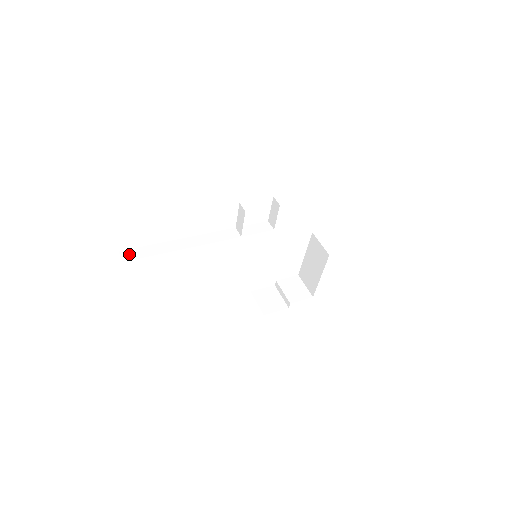
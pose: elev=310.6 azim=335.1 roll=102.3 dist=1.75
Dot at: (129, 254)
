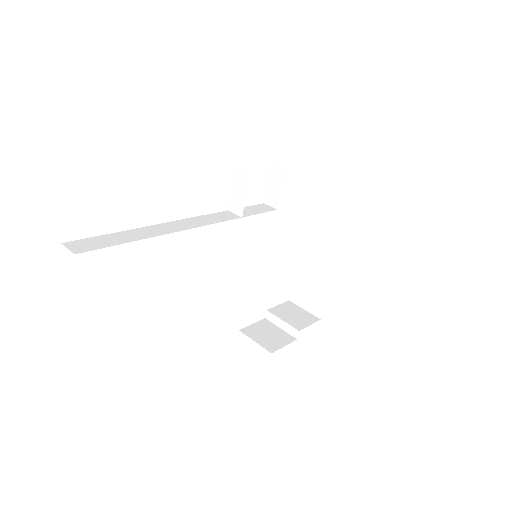
Dot at: (82, 244)
